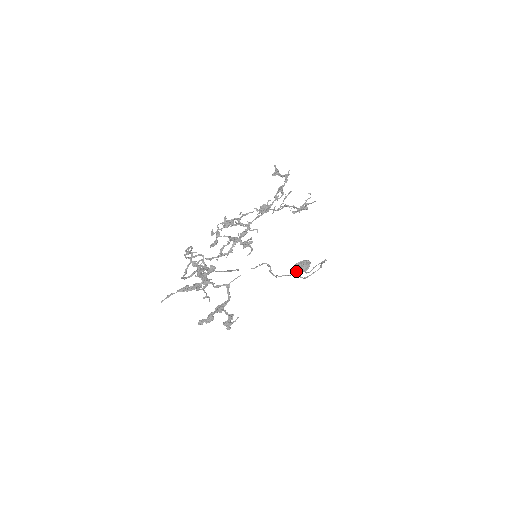
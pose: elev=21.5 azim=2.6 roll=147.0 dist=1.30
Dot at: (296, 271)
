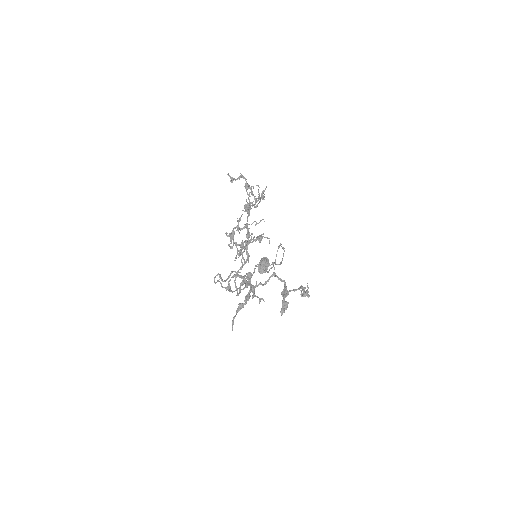
Dot at: (263, 270)
